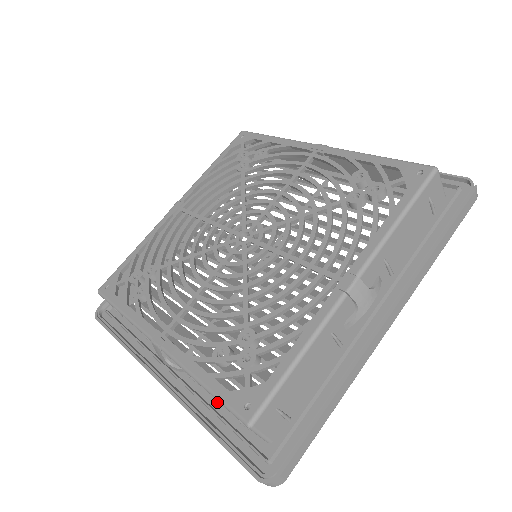
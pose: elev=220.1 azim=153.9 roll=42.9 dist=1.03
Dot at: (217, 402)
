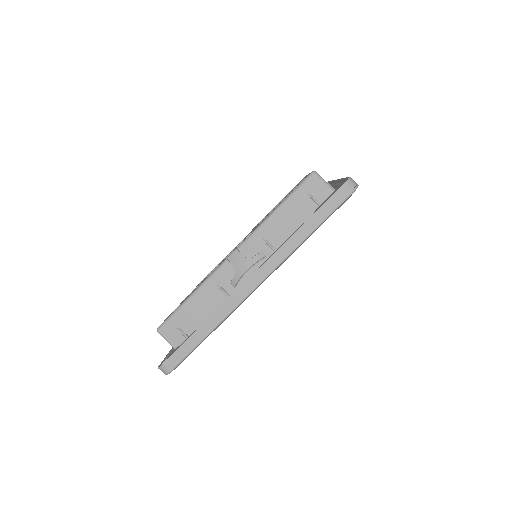
Dot at: occluded
